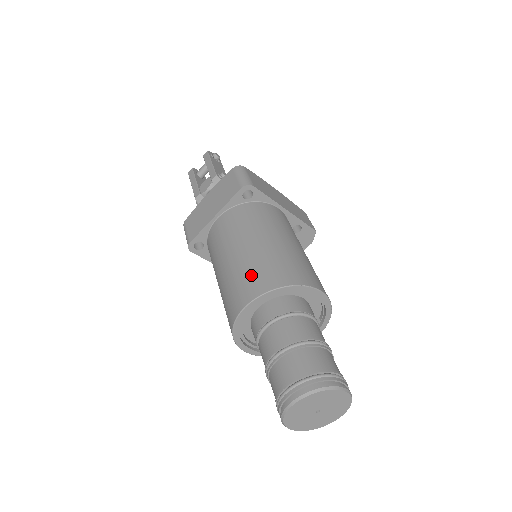
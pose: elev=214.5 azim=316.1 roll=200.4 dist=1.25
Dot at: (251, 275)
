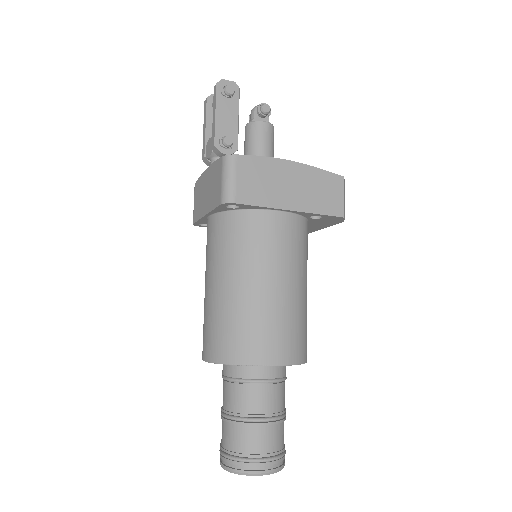
Dot at: (212, 331)
